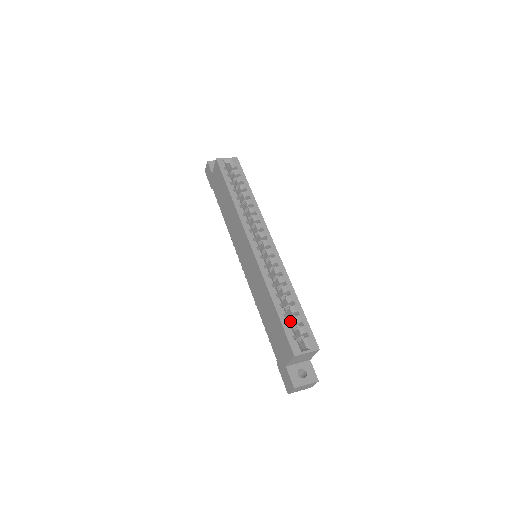
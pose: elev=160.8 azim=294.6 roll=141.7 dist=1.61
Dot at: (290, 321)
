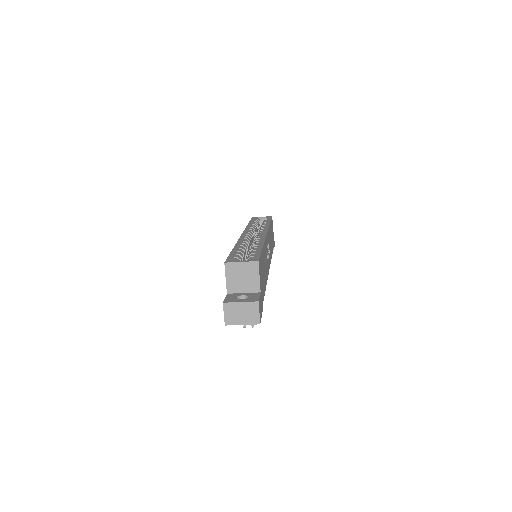
Dot at: occluded
